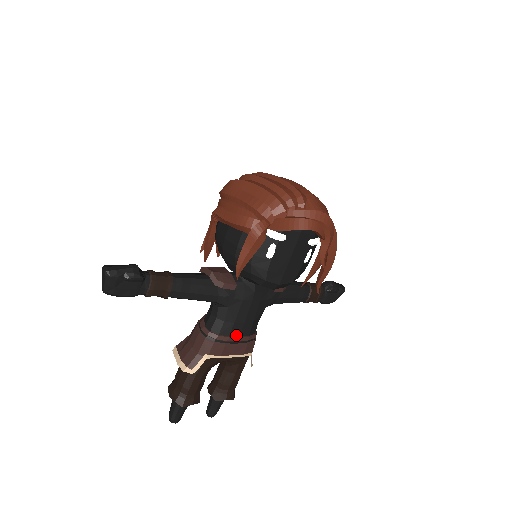
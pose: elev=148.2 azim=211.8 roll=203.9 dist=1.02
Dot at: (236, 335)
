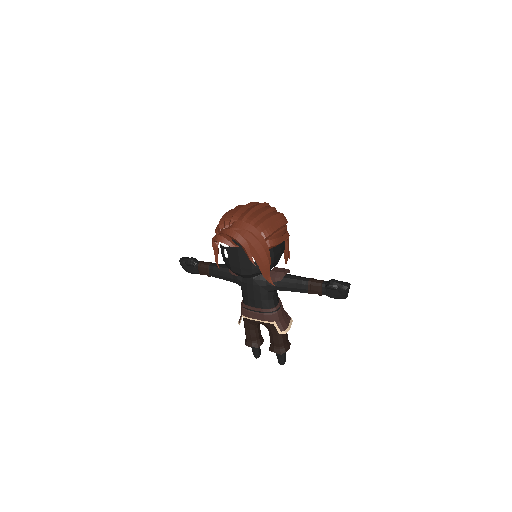
Dot at: (253, 306)
